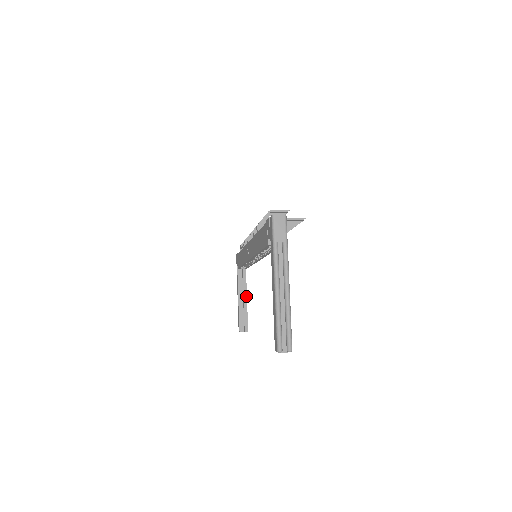
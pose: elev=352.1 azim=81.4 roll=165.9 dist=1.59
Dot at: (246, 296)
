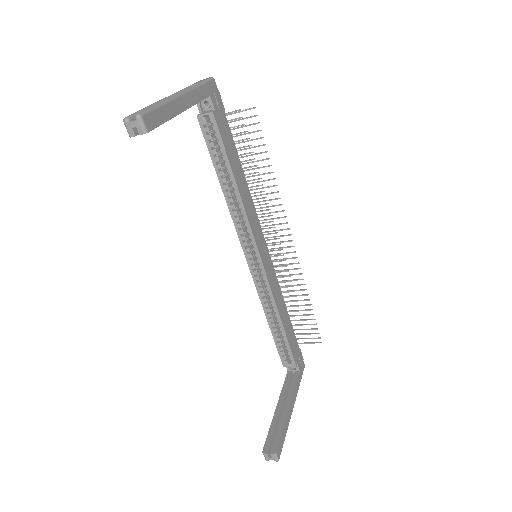
Dot at: (288, 406)
